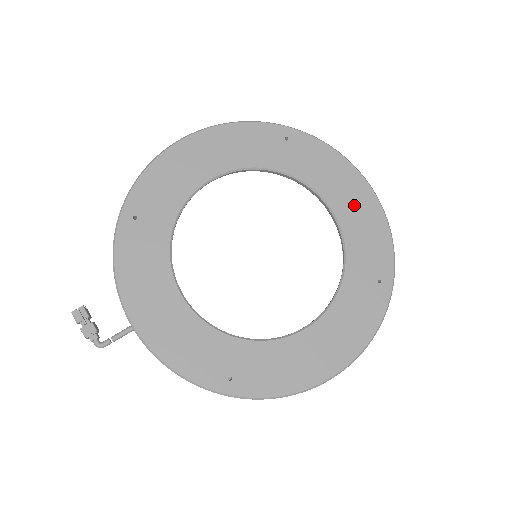
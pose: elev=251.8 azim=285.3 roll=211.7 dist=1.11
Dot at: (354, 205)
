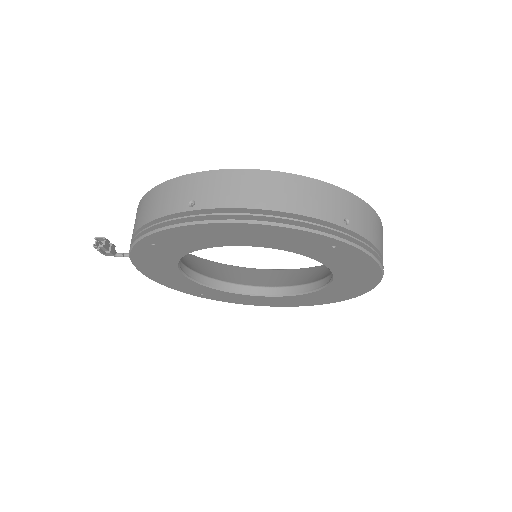
Dot at: (355, 280)
